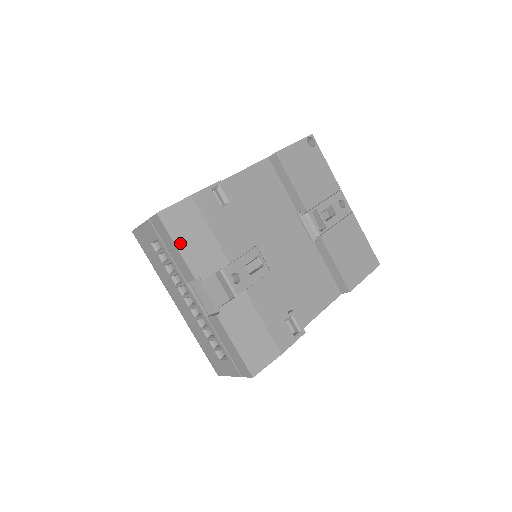
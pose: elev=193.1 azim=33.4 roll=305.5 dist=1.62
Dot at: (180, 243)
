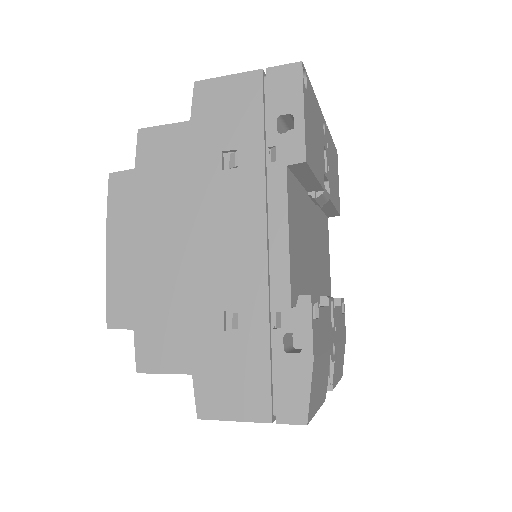
Dot at: (318, 404)
